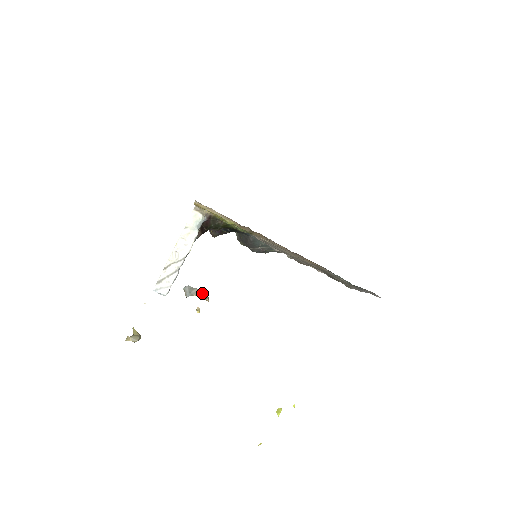
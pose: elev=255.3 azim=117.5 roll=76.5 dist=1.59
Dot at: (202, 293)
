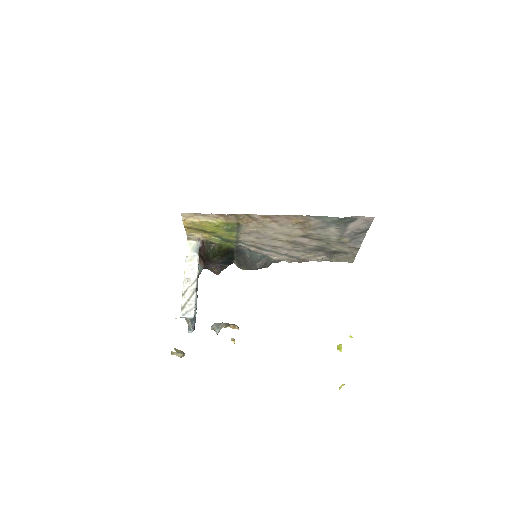
Dot at: (229, 324)
